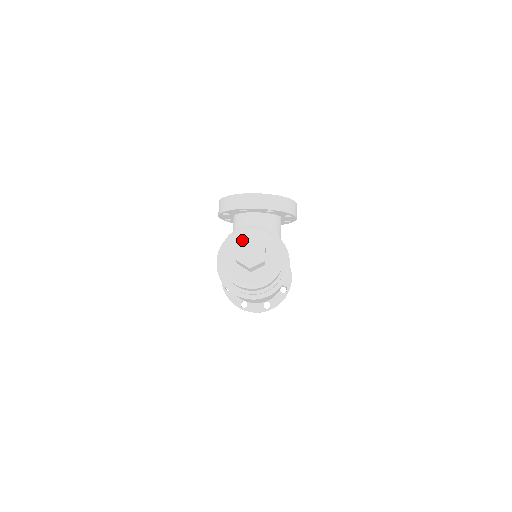
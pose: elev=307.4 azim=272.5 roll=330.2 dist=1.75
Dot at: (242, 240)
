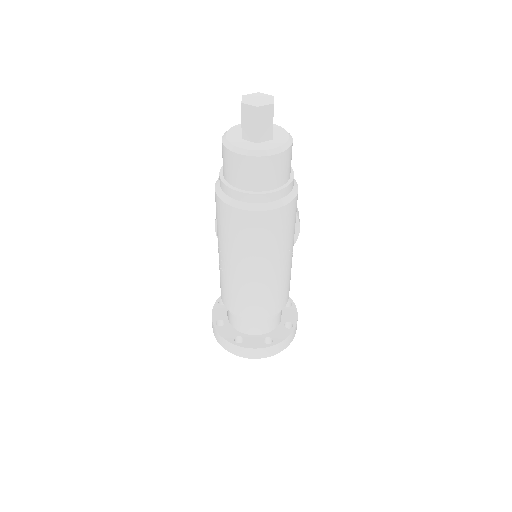
Dot at: (249, 94)
